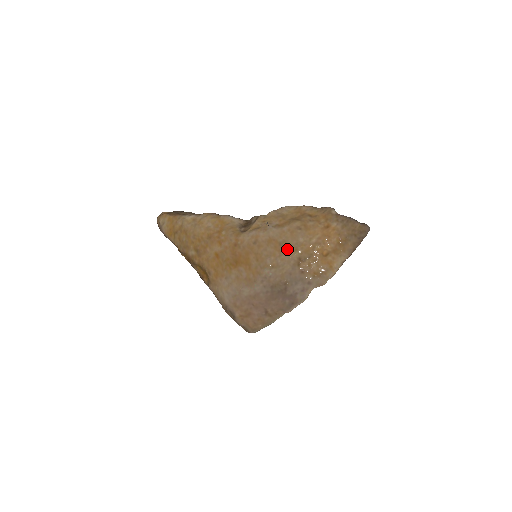
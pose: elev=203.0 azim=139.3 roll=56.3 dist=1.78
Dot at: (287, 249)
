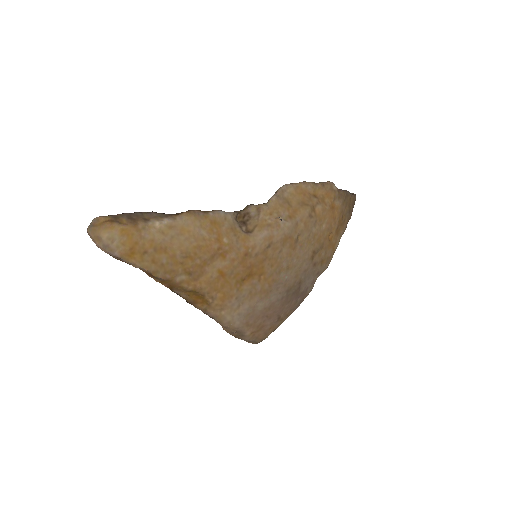
Dot at: (302, 244)
